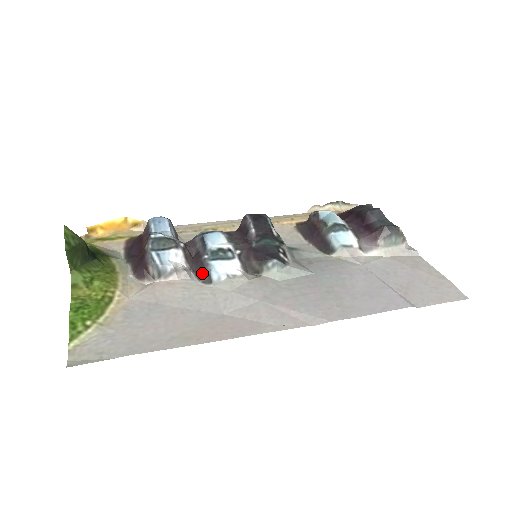
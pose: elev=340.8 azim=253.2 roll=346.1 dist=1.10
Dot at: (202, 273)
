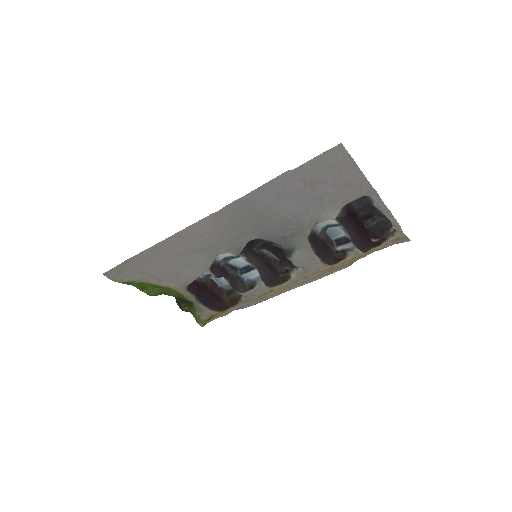
Dot at: (213, 267)
